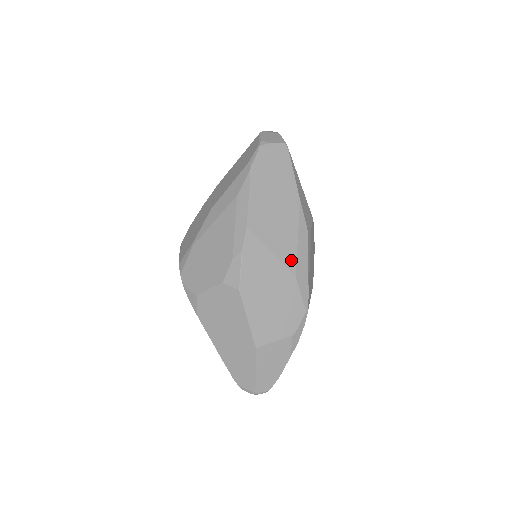
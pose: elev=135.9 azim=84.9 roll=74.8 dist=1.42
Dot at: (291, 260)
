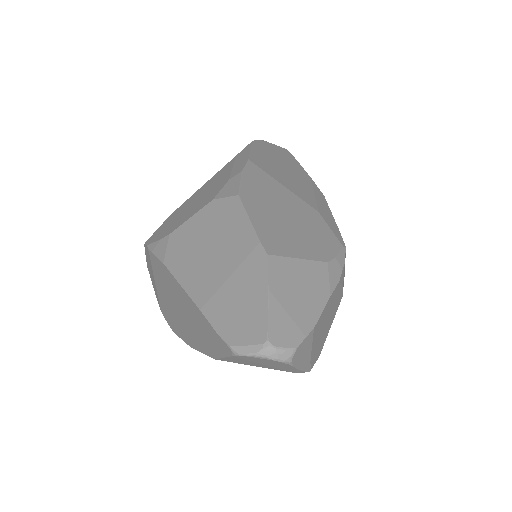
Dot at: (309, 200)
